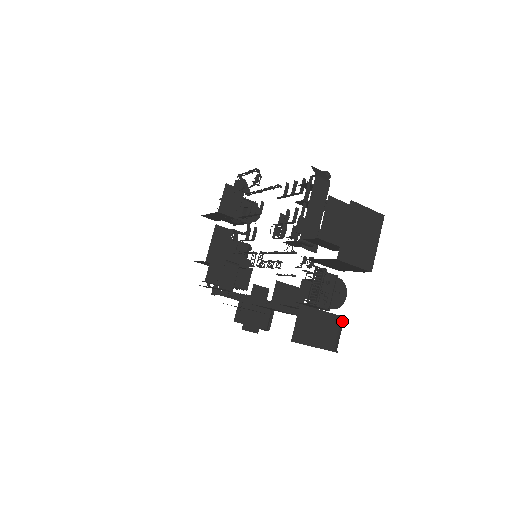
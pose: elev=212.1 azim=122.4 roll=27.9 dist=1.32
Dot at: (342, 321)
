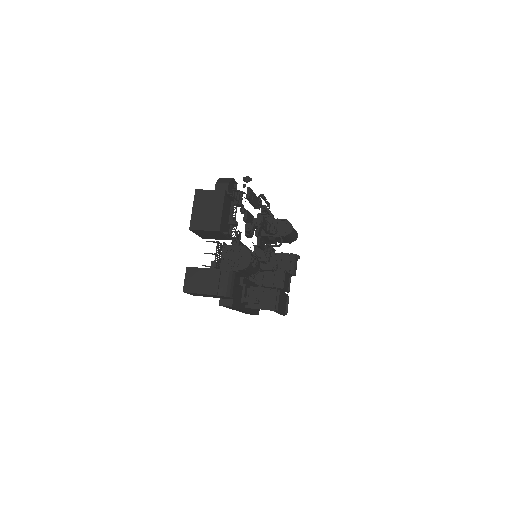
Dot at: (226, 274)
